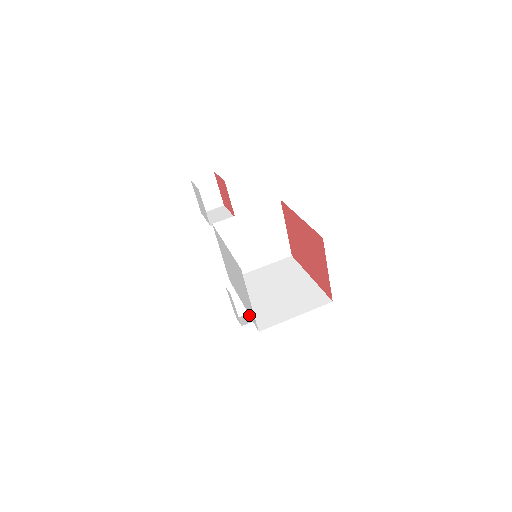
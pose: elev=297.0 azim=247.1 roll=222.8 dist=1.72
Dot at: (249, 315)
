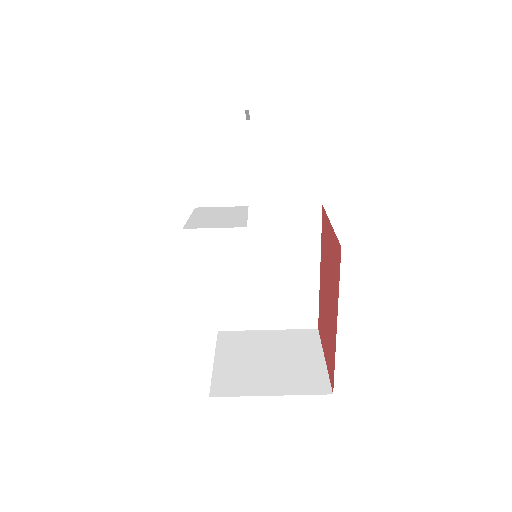
Dot at: occluded
